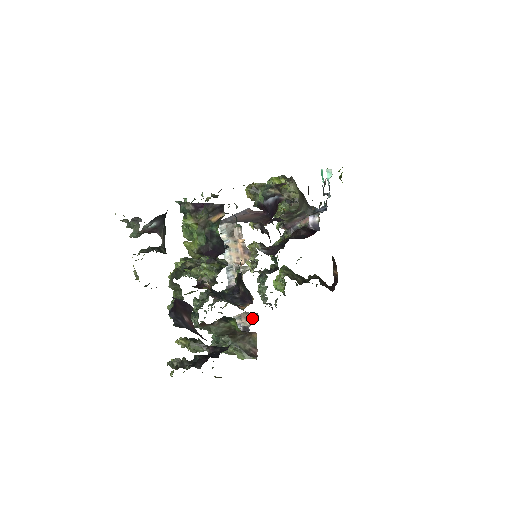
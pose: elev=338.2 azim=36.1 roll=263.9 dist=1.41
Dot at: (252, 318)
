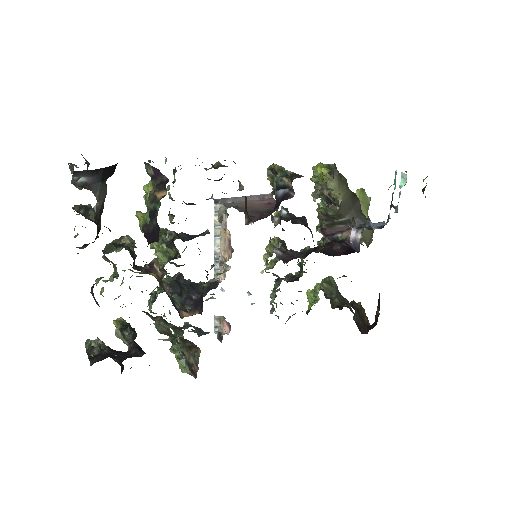
Dot at: (227, 327)
